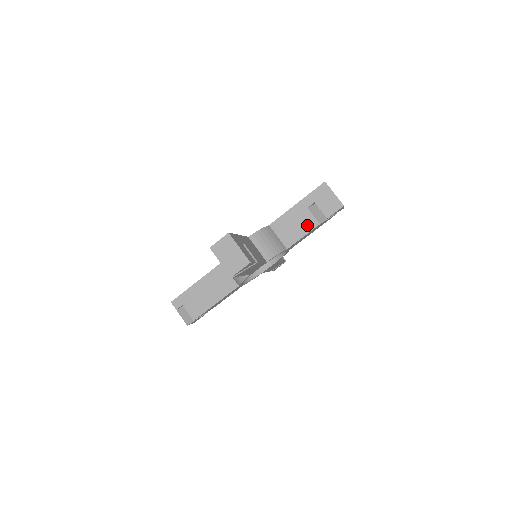
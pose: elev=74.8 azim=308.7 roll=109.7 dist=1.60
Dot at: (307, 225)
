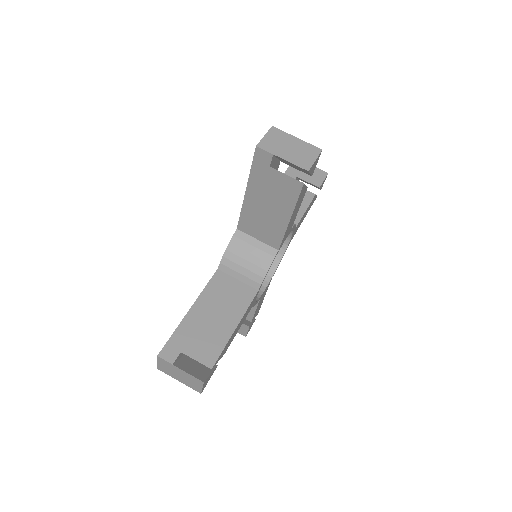
Dot at: occluded
